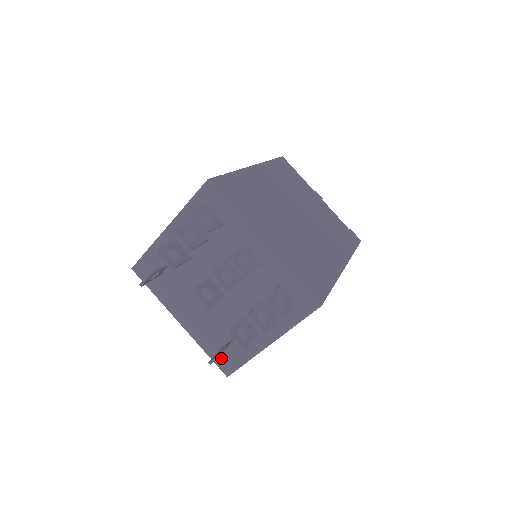
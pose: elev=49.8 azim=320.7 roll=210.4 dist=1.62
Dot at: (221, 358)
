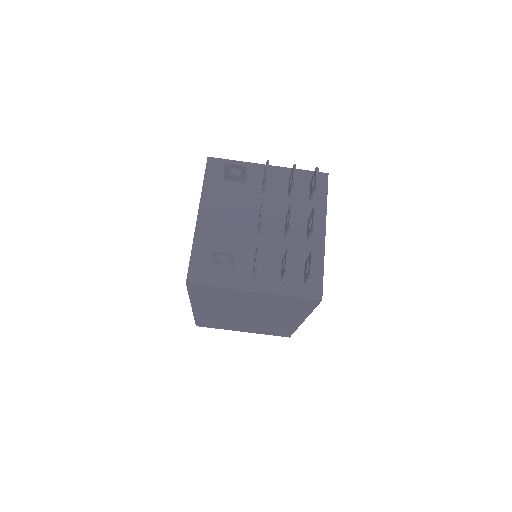
Dot at: (200, 266)
